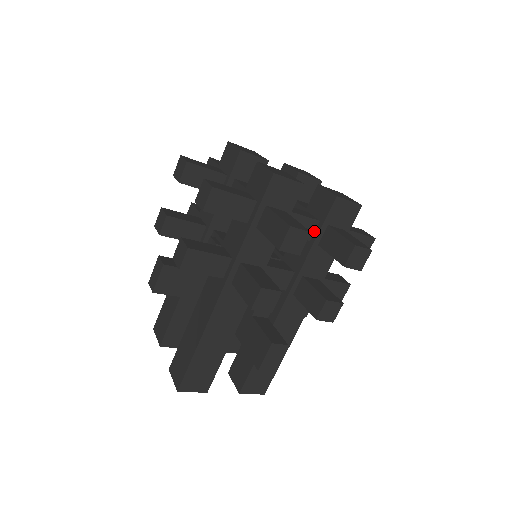
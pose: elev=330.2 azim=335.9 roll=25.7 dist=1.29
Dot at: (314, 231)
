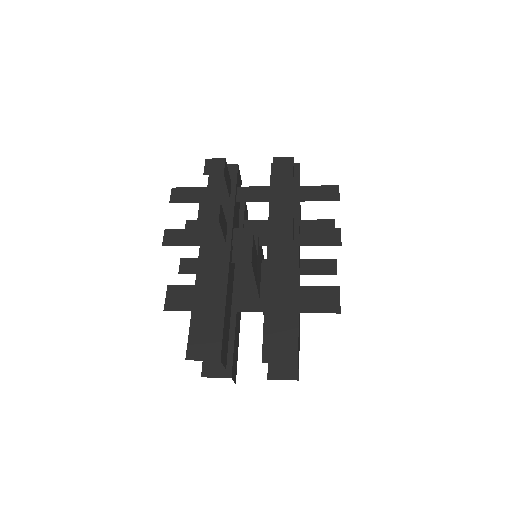
Dot at: occluded
